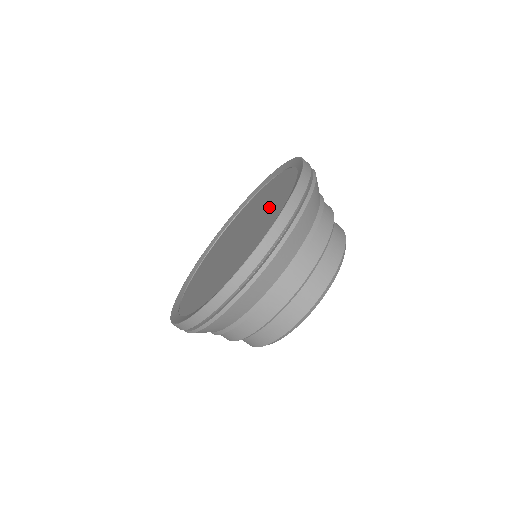
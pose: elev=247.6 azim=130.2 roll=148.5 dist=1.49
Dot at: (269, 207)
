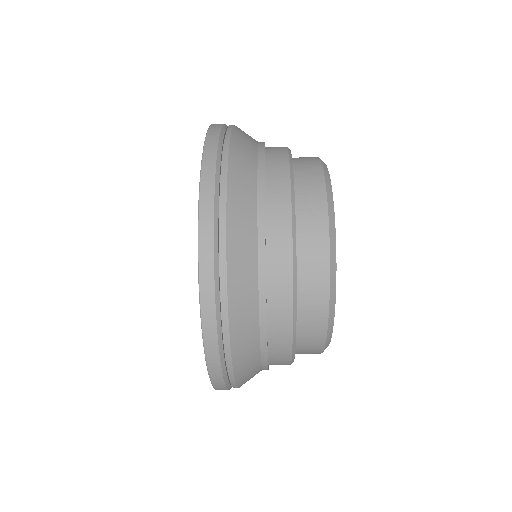
Dot at: occluded
